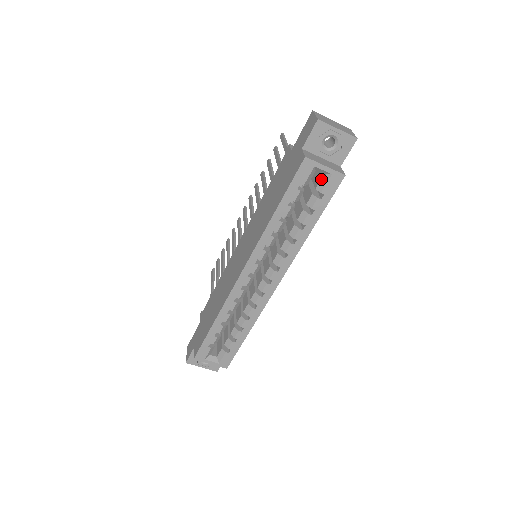
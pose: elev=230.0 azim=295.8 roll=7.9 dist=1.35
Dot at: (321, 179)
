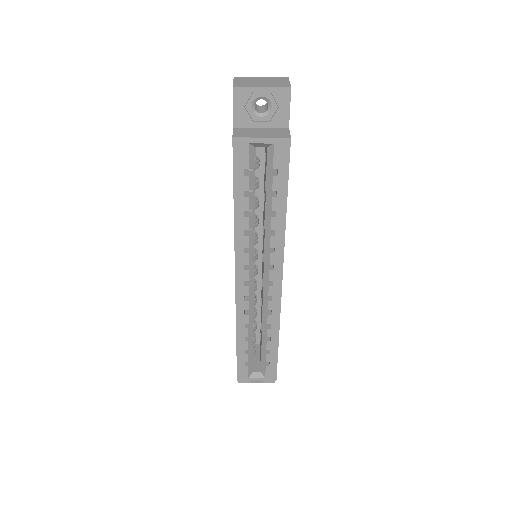
Dot at: (267, 153)
